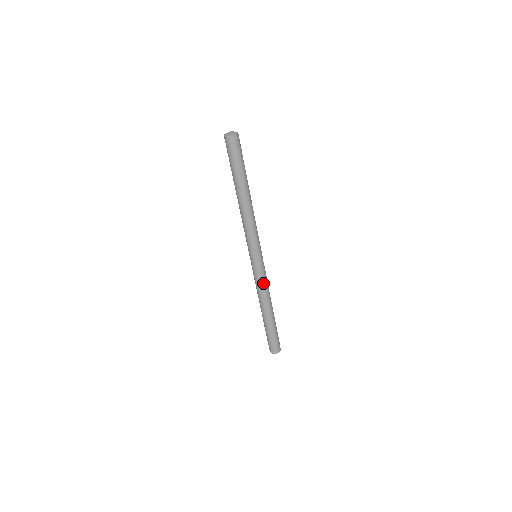
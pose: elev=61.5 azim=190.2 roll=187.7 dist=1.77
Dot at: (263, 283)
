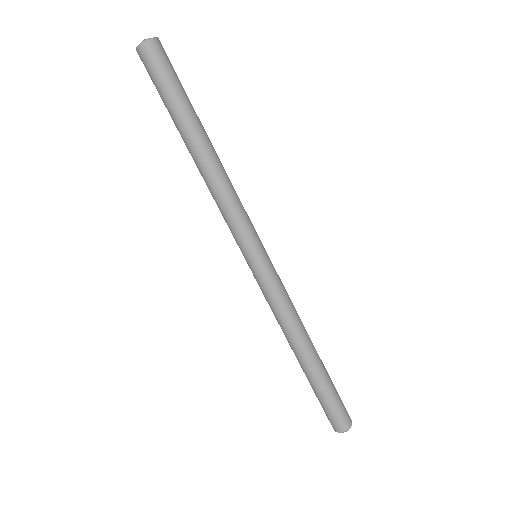
Dot at: (280, 303)
